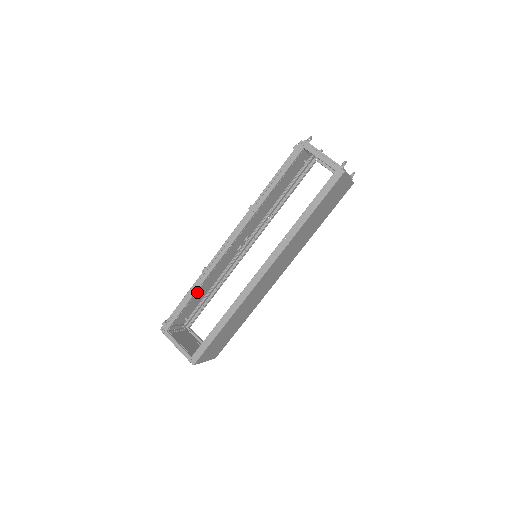
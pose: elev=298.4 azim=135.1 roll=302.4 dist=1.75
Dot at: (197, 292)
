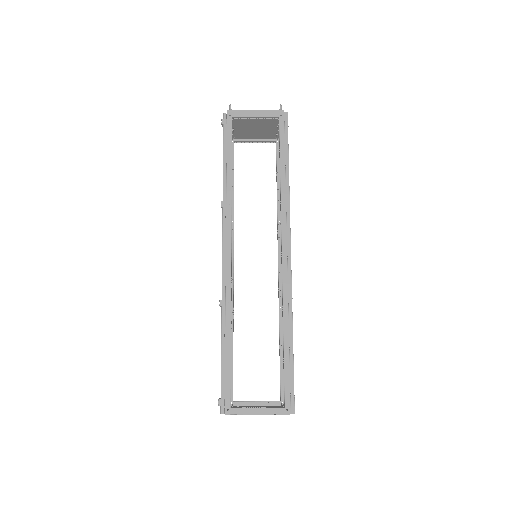
Dot at: occluded
